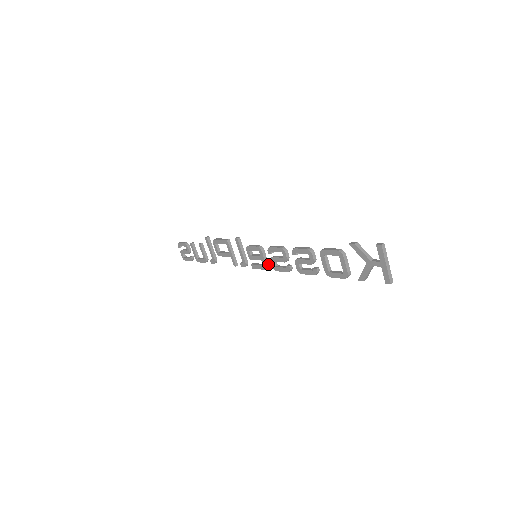
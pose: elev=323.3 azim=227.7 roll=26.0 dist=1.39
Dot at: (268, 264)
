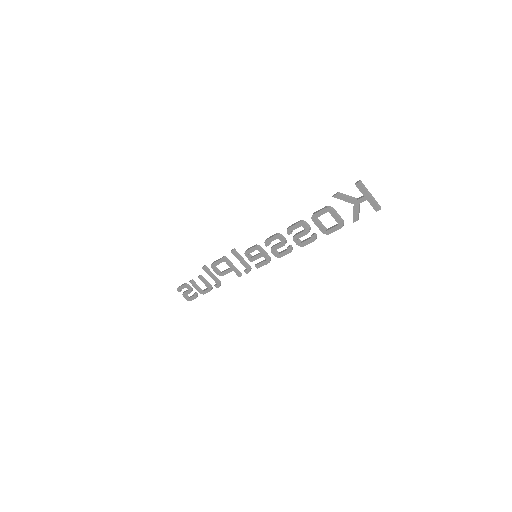
Dot at: (270, 257)
